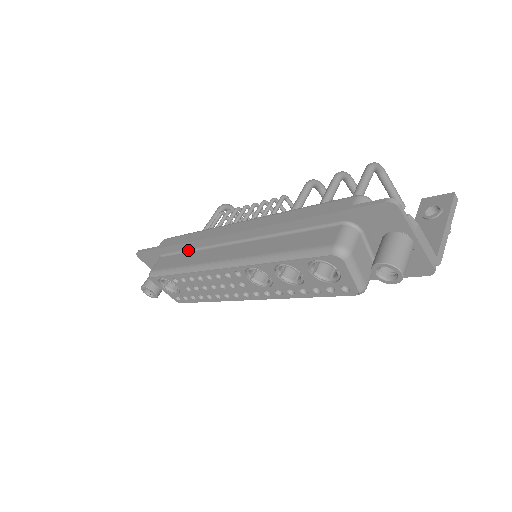
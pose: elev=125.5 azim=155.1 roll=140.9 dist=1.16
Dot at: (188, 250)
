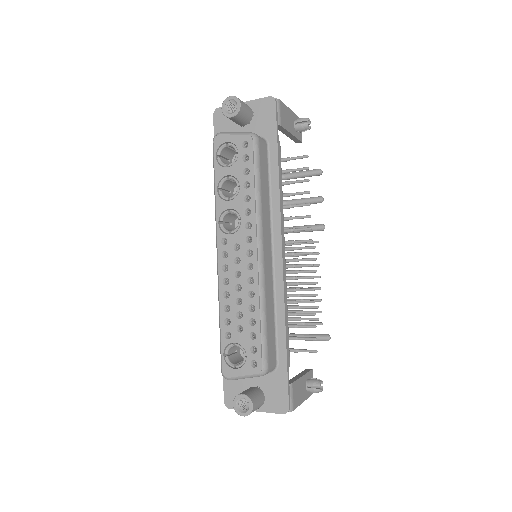
Dot at: occluded
